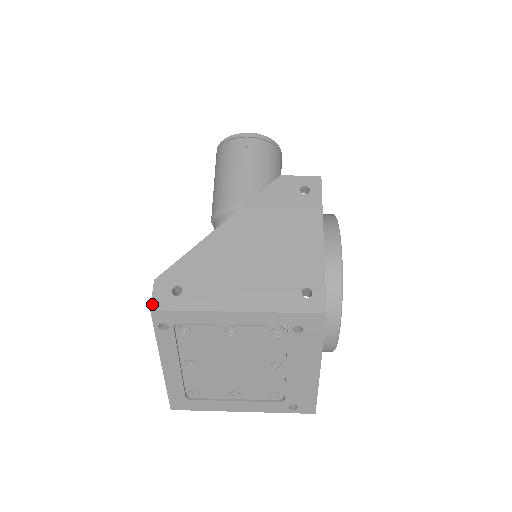
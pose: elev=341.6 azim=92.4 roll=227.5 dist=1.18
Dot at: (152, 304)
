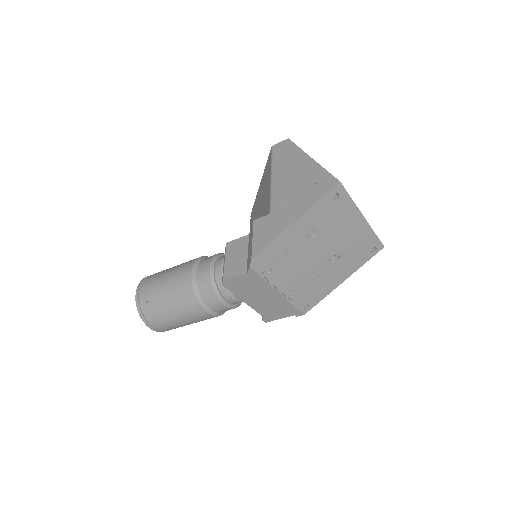
Dot at: (285, 140)
